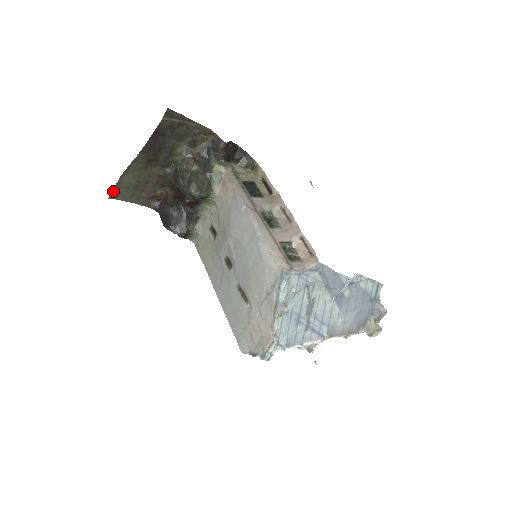
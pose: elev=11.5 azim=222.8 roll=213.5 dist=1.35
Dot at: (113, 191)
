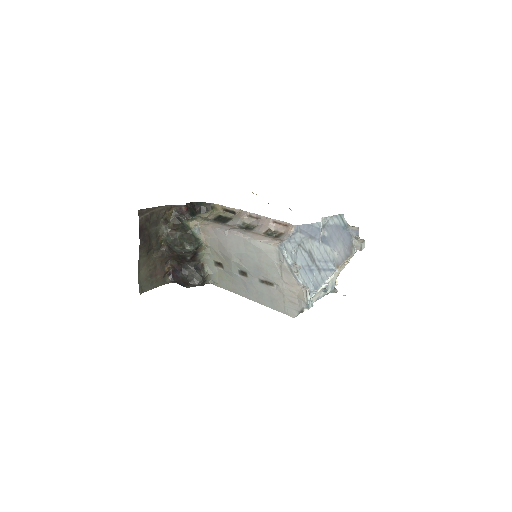
Dot at: (139, 288)
